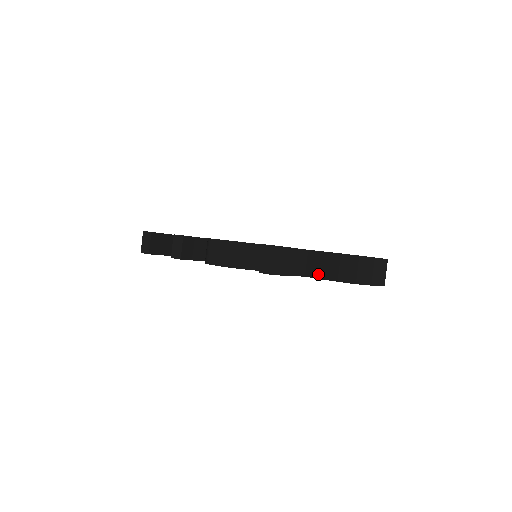
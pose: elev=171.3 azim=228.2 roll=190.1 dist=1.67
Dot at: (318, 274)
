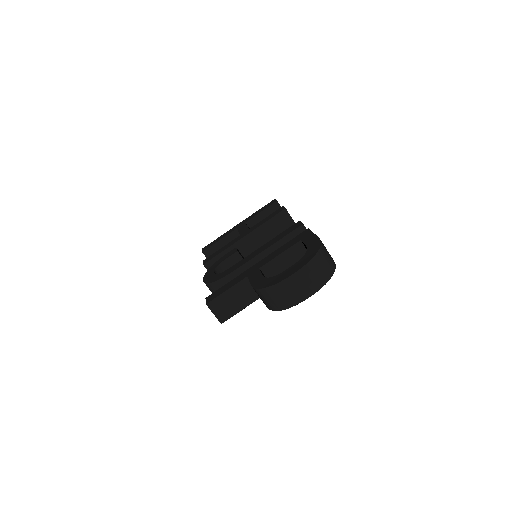
Dot at: occluded
